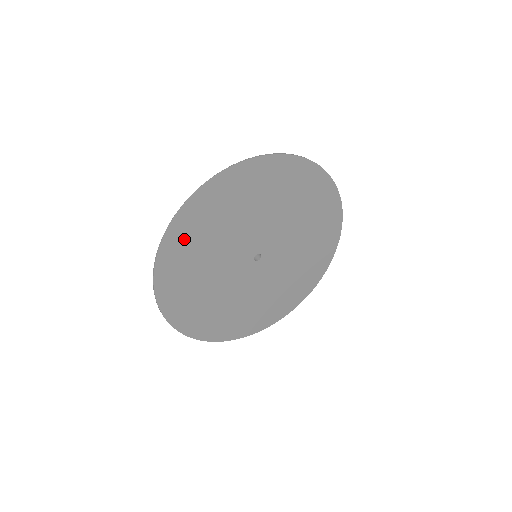
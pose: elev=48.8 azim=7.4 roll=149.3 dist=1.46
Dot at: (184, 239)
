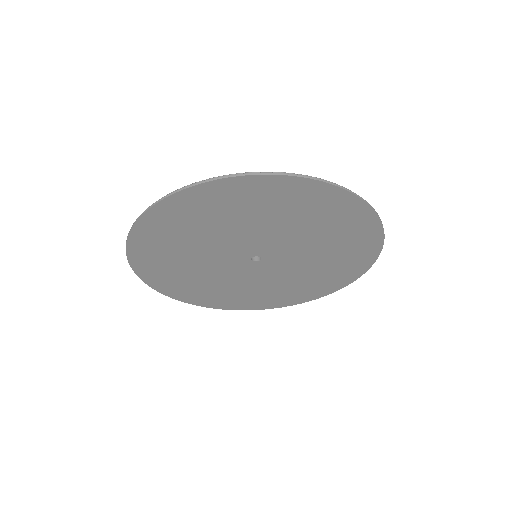
Dot at: (163, 226)
